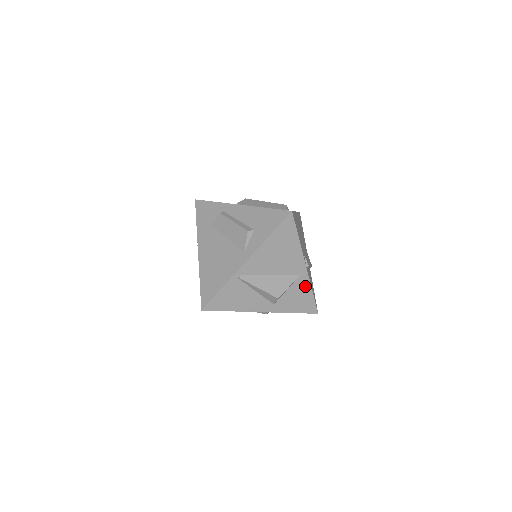
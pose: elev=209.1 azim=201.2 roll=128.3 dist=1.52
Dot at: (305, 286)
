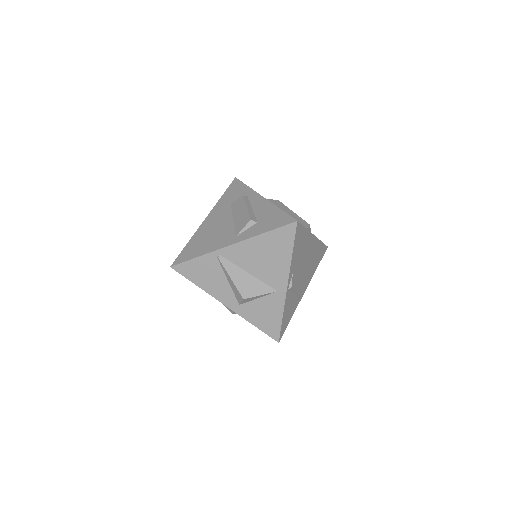
Dot at: (278, 306)
